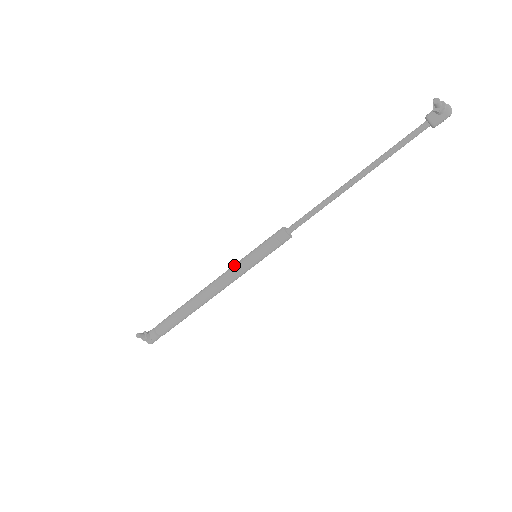
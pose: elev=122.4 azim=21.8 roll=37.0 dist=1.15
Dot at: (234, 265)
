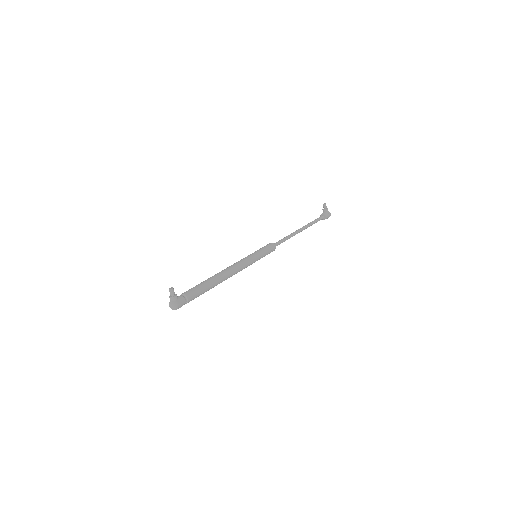
Dot at: (243, 258)
